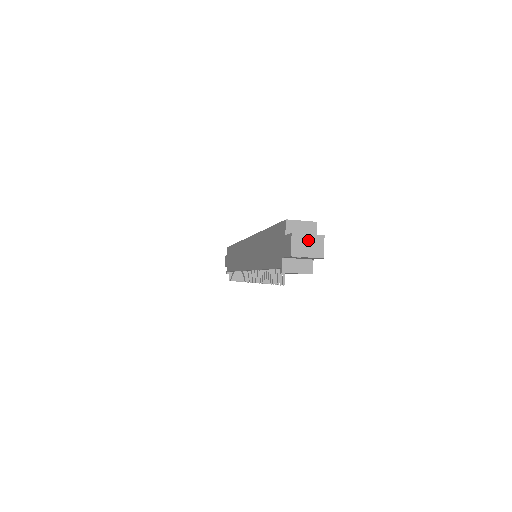
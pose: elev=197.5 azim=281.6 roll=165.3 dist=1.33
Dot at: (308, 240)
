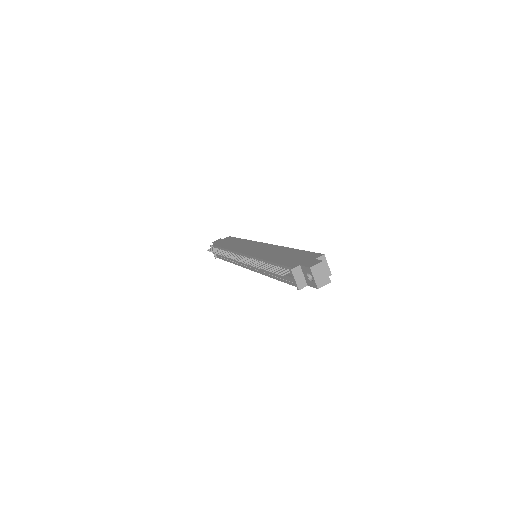
Dot at: (324, 273)
